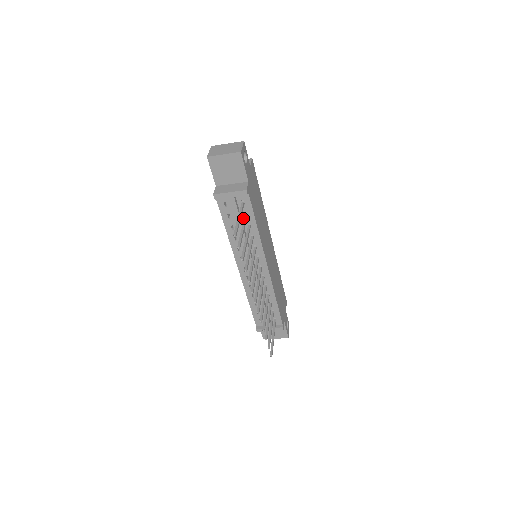
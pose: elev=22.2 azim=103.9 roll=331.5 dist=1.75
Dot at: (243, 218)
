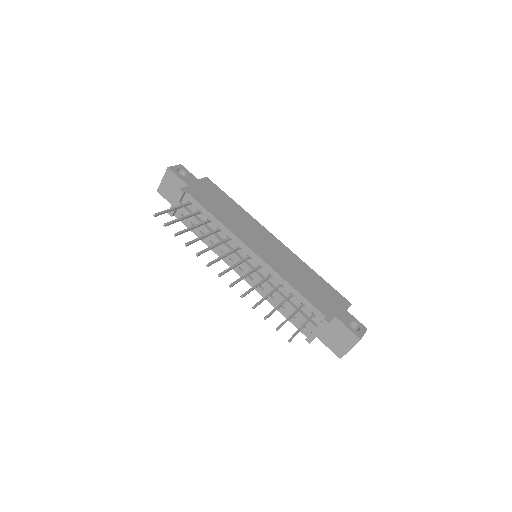
Dot at: (201, 218)
